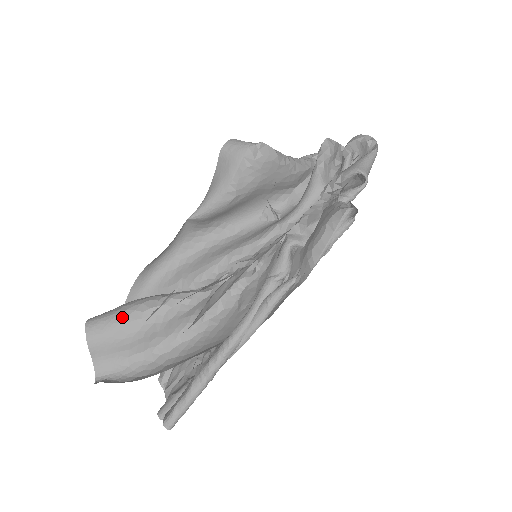
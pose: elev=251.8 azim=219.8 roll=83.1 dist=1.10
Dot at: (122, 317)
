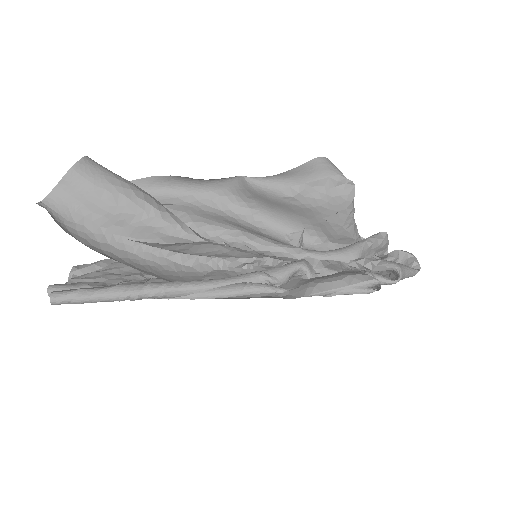
Dot at: (118, 183)
